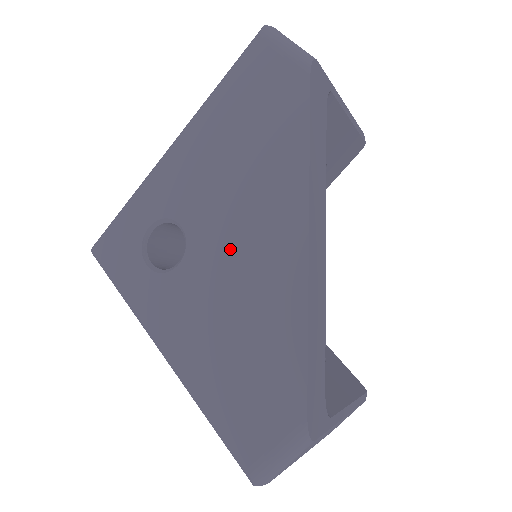
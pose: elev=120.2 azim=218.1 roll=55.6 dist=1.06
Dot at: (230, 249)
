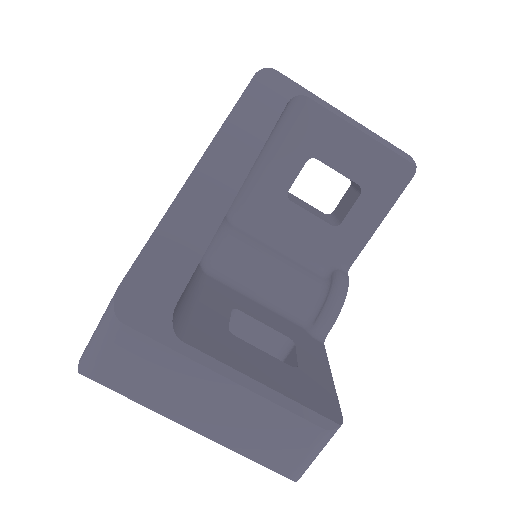
Dot at: occluded
